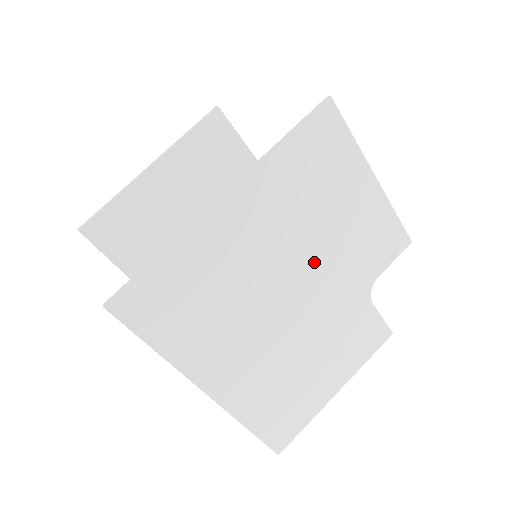
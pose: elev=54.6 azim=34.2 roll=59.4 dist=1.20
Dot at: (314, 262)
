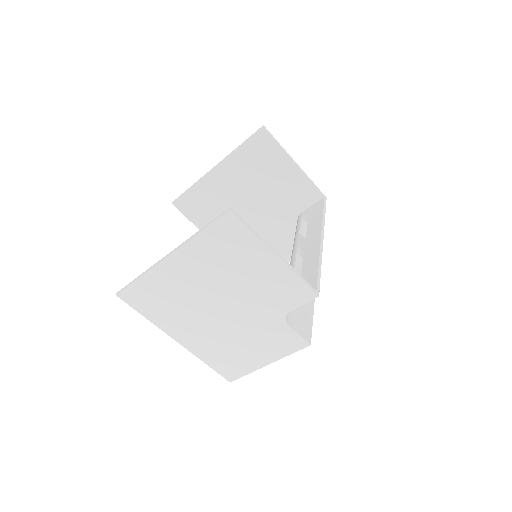
Dot at: (235, 295)
